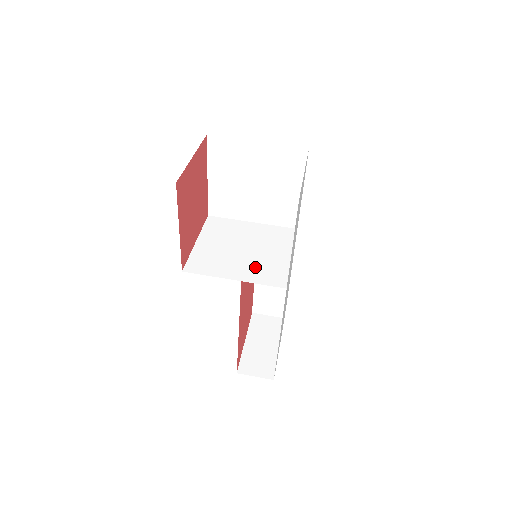
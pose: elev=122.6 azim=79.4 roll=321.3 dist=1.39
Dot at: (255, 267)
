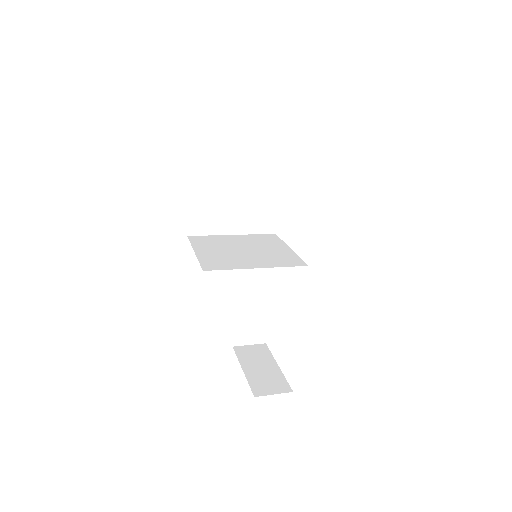
Dot at: (267, 258)
